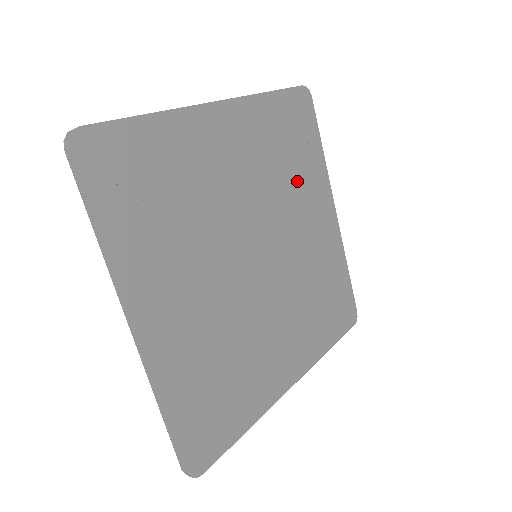
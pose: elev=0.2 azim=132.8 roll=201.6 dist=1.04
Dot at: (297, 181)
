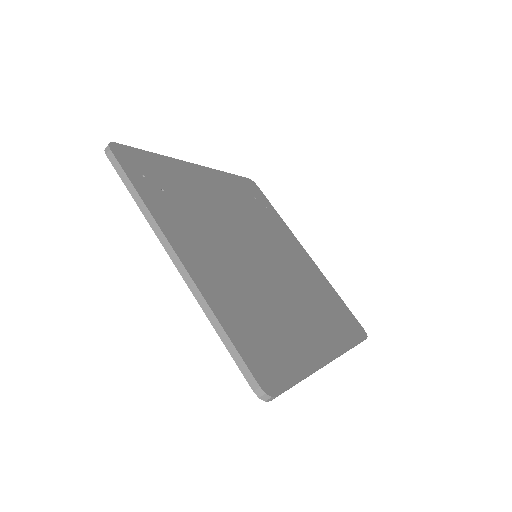
Dot at: (268, 224)
